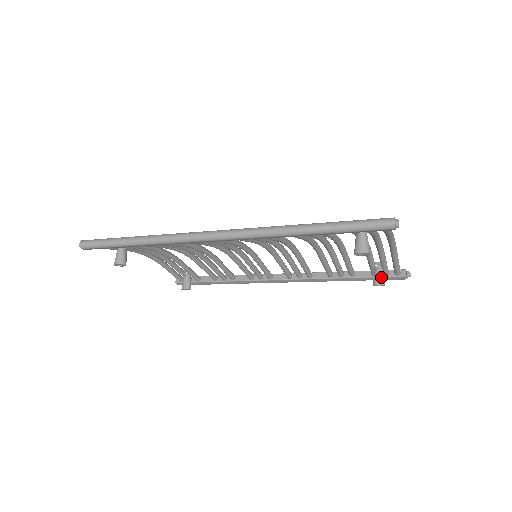
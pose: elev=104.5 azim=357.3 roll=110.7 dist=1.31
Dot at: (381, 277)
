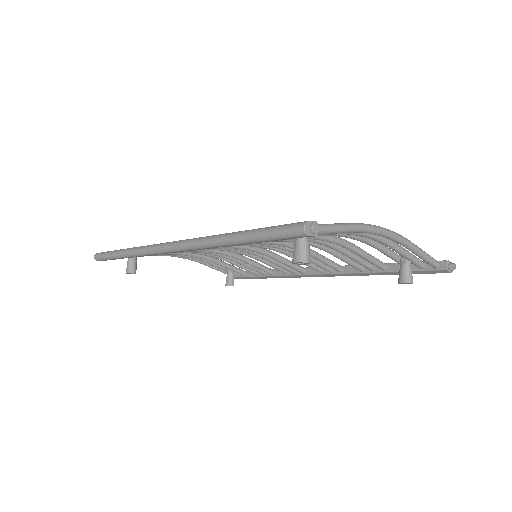
Dot at: (406, 273)
